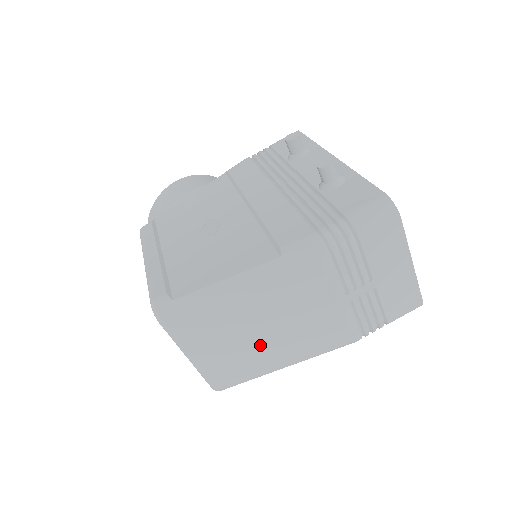
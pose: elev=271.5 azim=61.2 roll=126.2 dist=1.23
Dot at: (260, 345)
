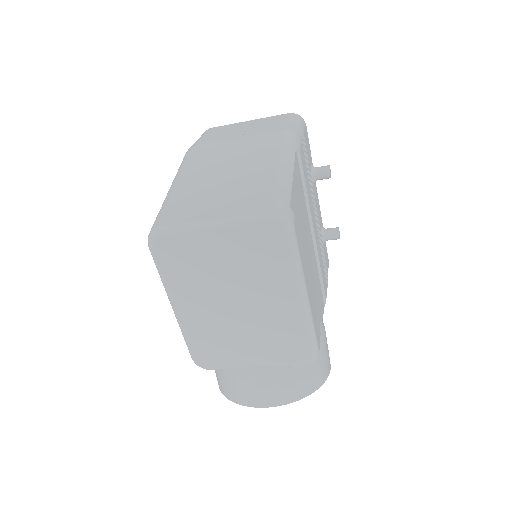
Dot at: (239, 177)
